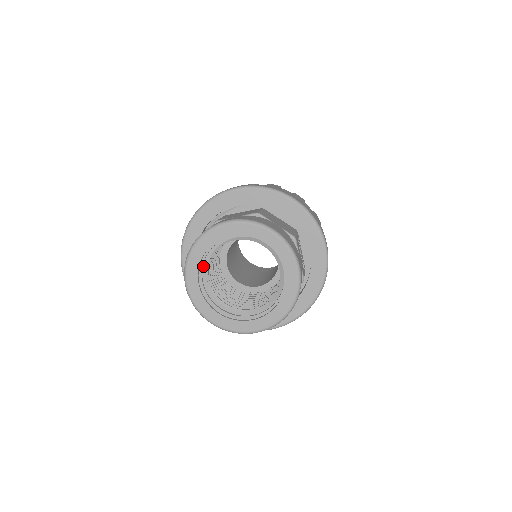
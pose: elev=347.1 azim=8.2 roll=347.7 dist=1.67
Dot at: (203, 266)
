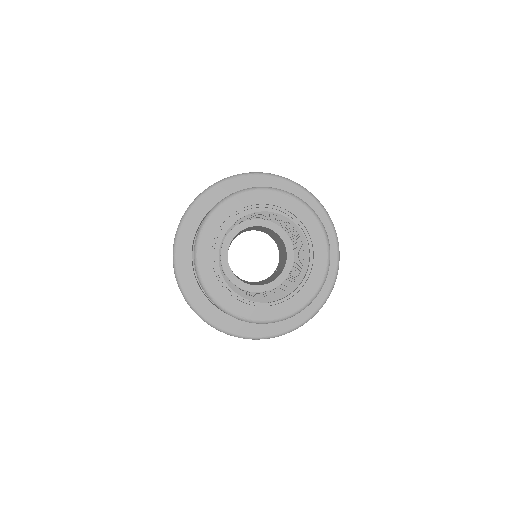
Dot at: (241, 212)
